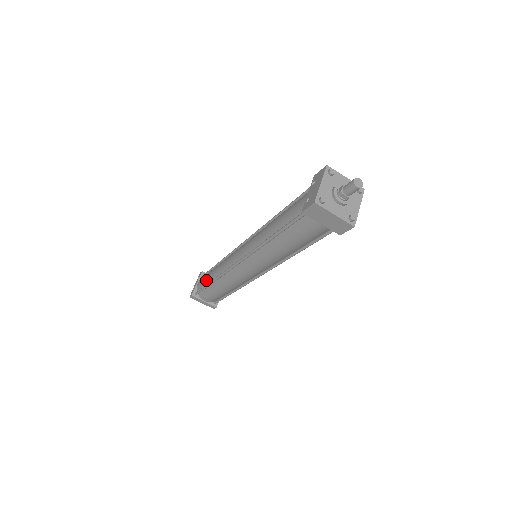
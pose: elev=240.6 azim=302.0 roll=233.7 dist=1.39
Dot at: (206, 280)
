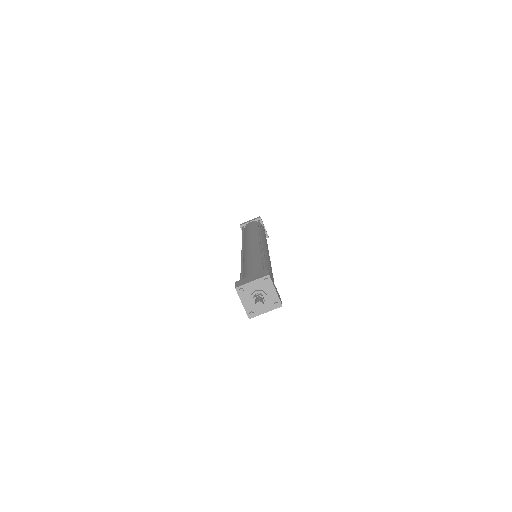
Dot at: occluded
